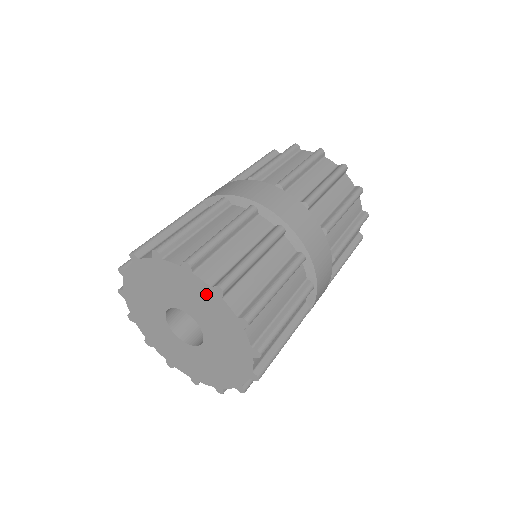
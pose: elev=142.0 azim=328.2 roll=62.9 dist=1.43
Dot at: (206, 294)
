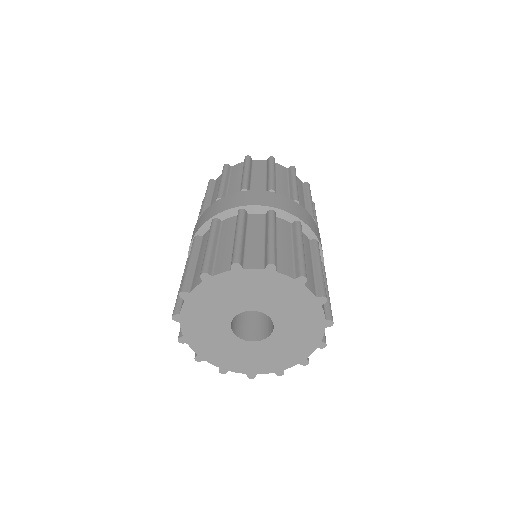
Dot at: (306, 302)
